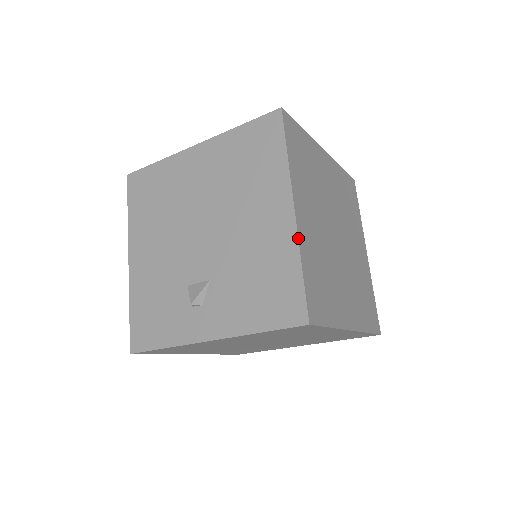
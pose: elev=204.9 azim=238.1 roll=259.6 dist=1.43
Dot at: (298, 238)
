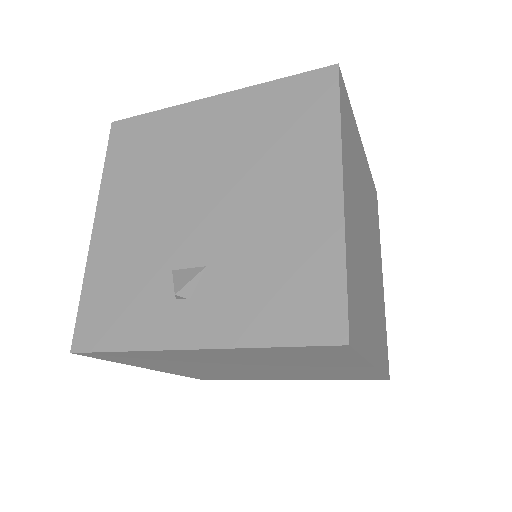
Dot at: (344, 226)
